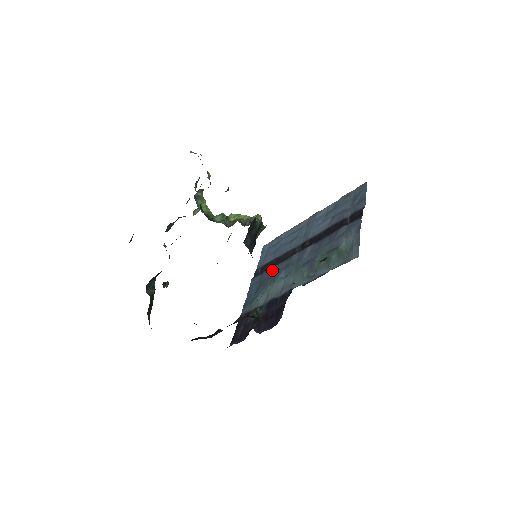
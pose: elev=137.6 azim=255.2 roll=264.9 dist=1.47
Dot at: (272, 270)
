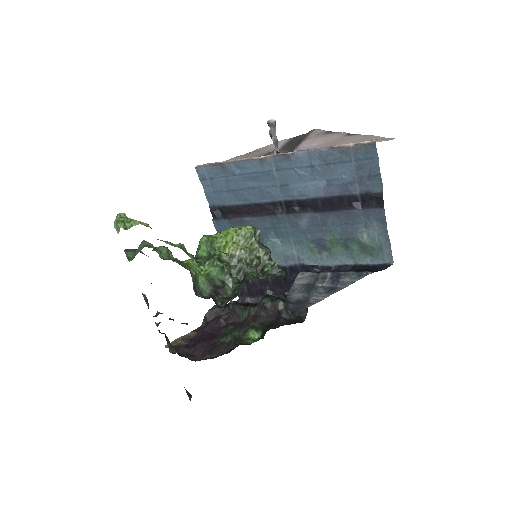
Dot at: occluded
